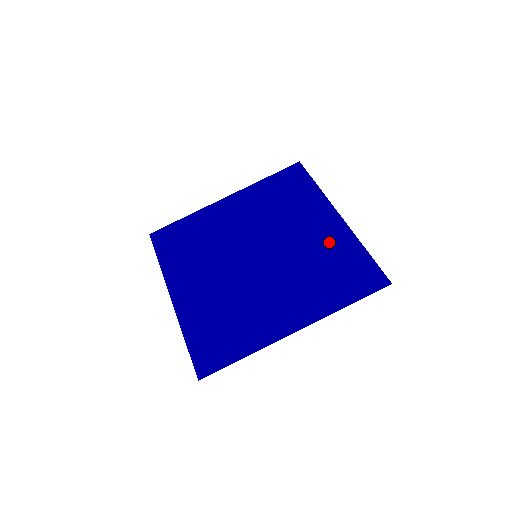
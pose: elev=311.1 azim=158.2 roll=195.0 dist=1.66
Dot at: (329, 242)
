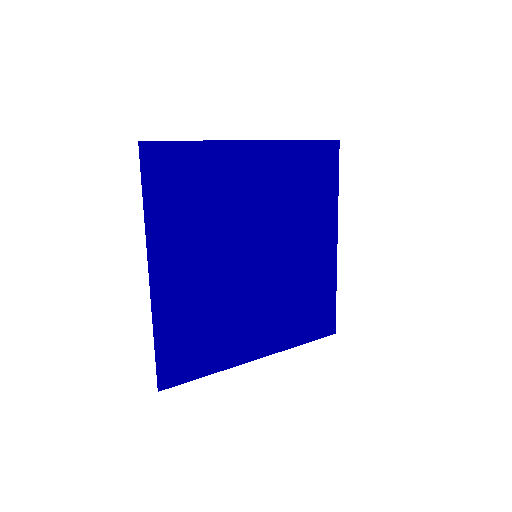
Dot at: (318, 271)
